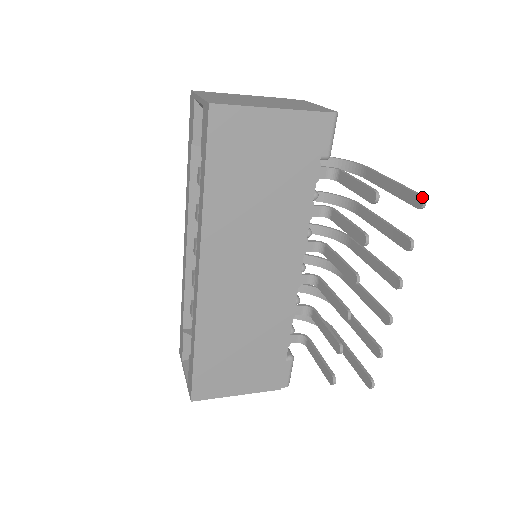
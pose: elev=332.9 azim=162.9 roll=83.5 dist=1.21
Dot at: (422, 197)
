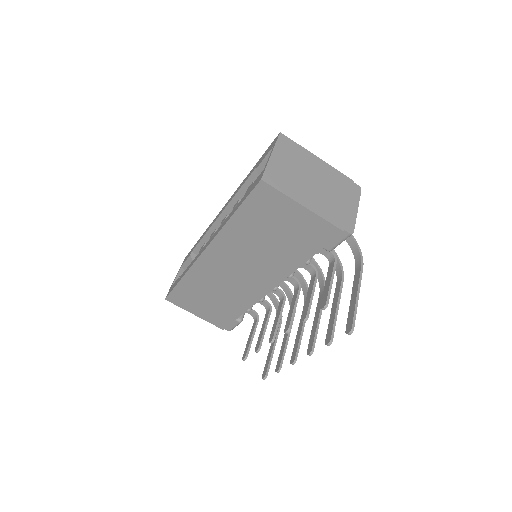
Dot at: (351, 329)
